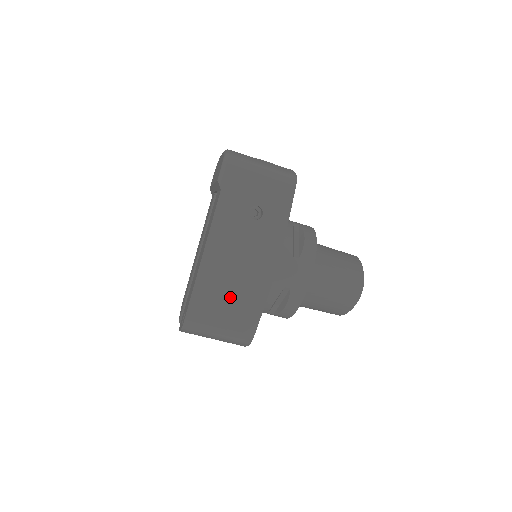
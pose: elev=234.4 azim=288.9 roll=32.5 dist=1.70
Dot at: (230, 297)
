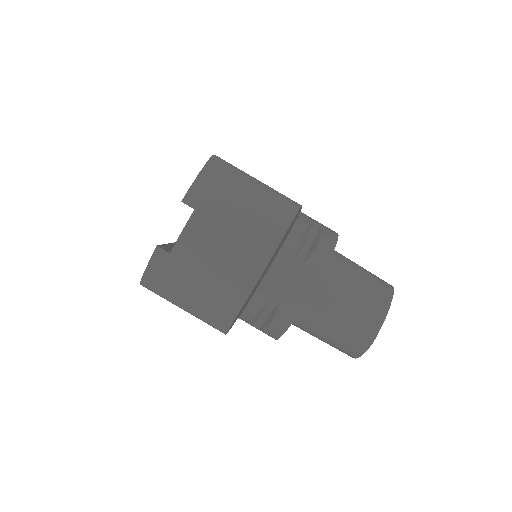
Dot at: occluded
